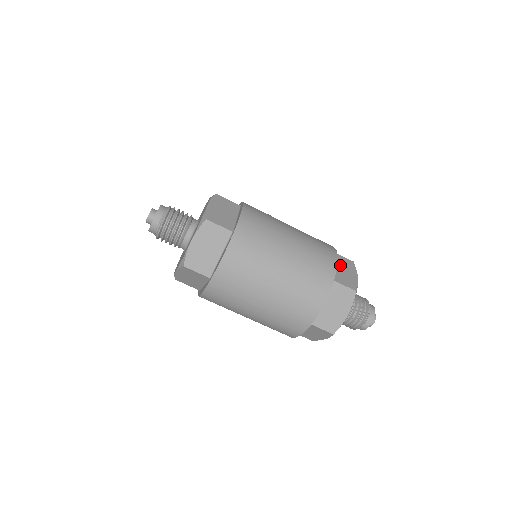
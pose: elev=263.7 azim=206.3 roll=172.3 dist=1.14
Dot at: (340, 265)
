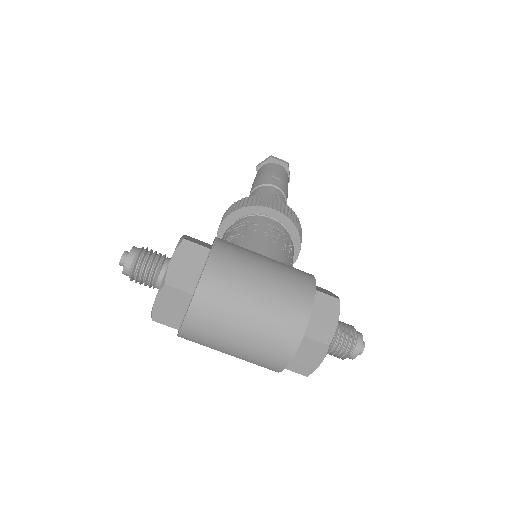
Dot at: (319, 310)
